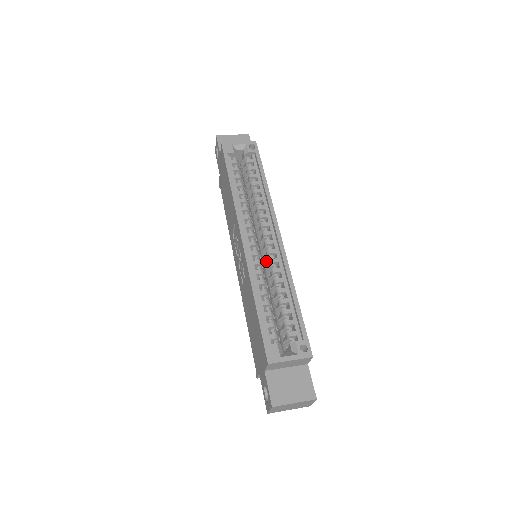
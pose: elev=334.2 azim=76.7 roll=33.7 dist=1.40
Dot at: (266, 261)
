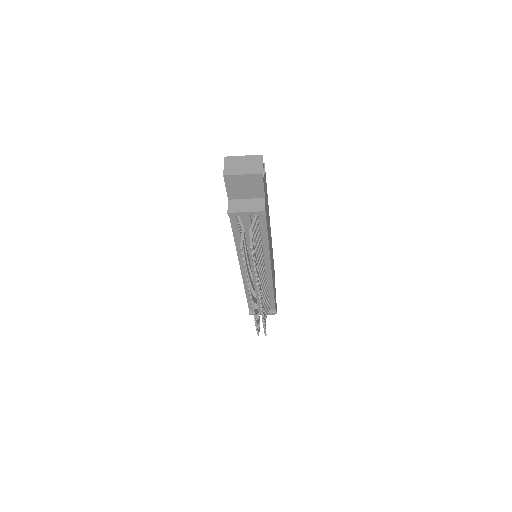
Dot at: occluded
